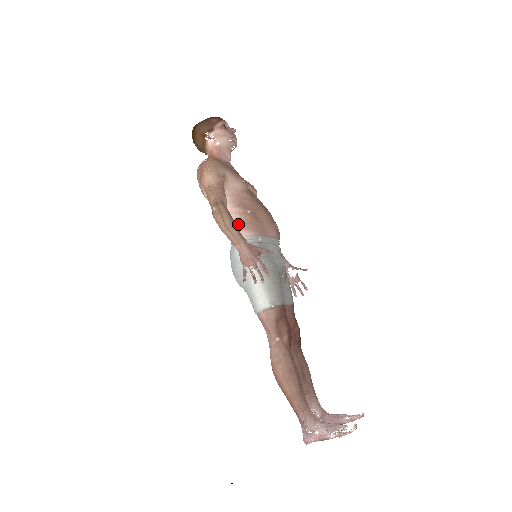
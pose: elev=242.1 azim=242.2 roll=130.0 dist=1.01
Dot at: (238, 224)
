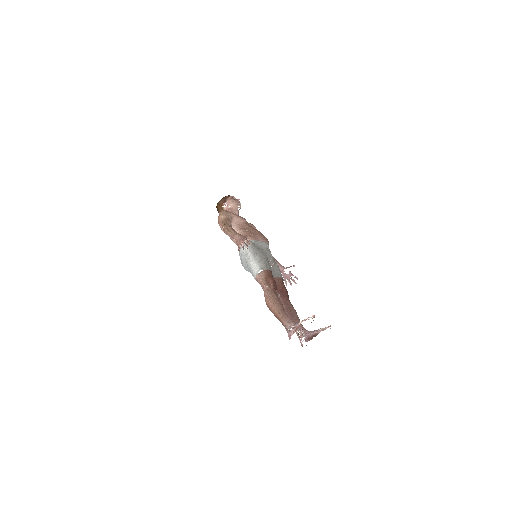
Dot at: occluded
